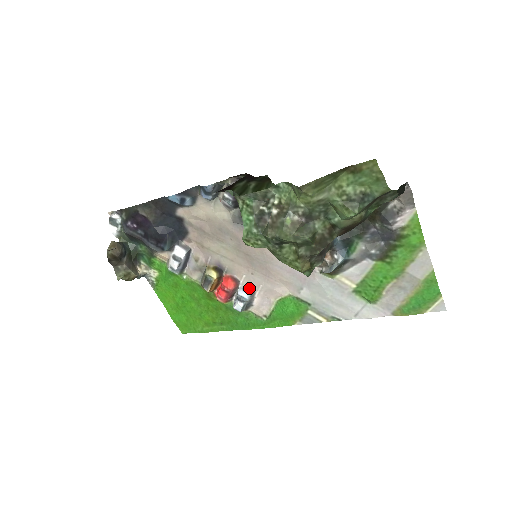
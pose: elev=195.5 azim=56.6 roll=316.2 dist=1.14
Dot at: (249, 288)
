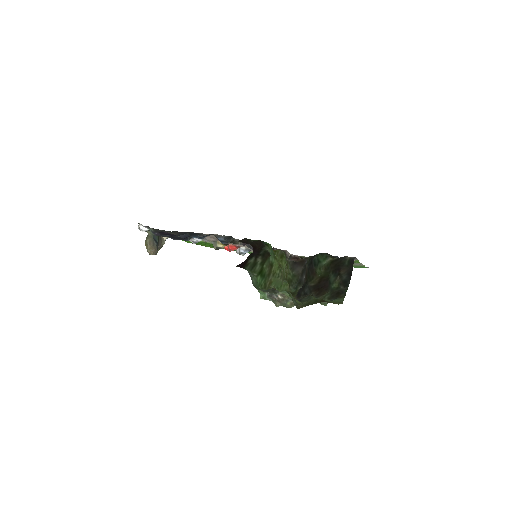
Dot at: (247, 249)
